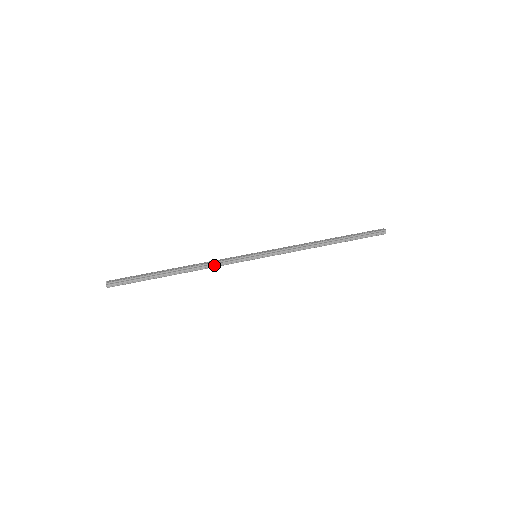
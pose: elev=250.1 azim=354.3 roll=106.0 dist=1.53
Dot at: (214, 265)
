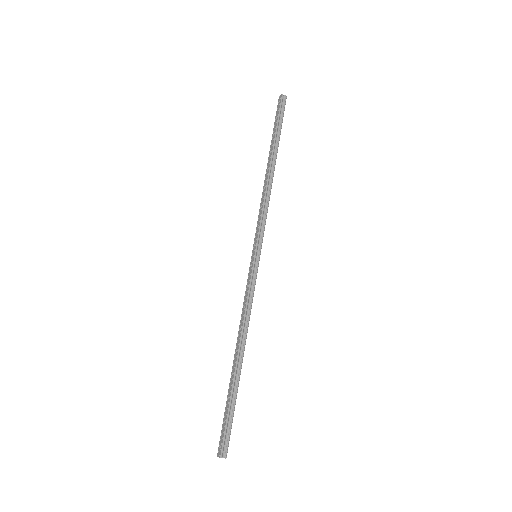
Dot at: (248, 311)
